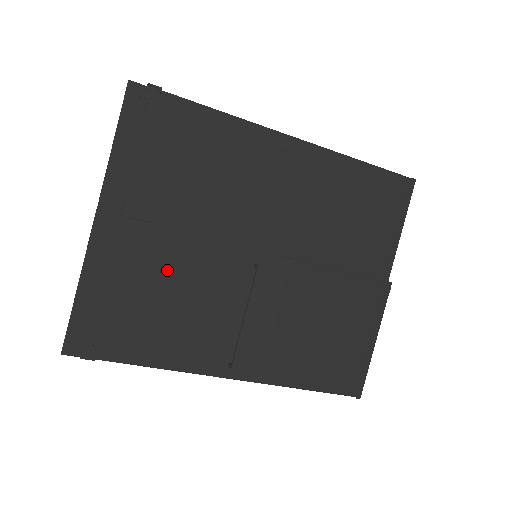
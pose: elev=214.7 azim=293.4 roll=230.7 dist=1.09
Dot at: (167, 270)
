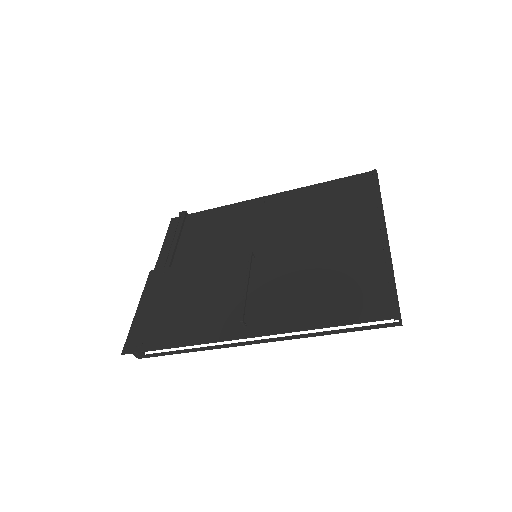
Dot at: (191, 284)
